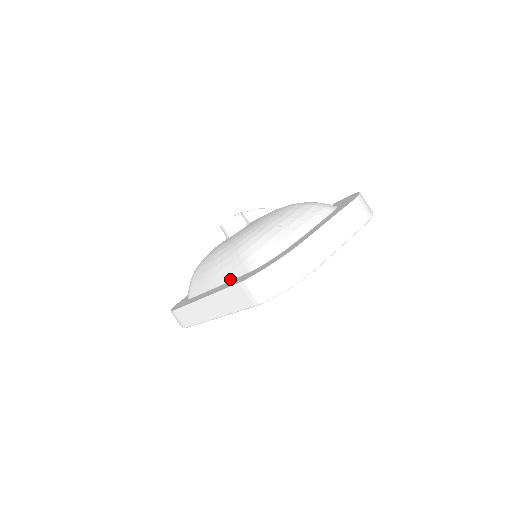
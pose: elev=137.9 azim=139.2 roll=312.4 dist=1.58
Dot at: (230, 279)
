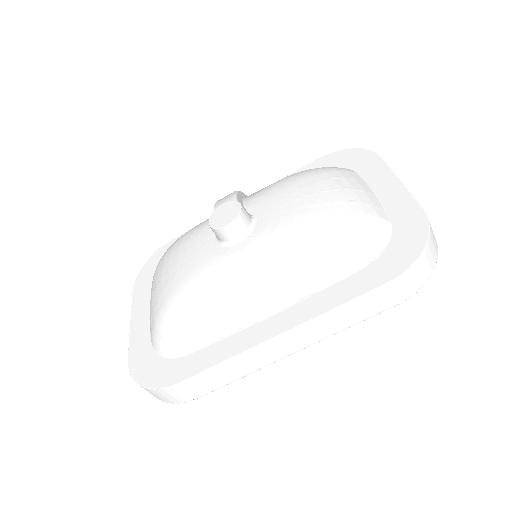
Dot at: (315, 290)
